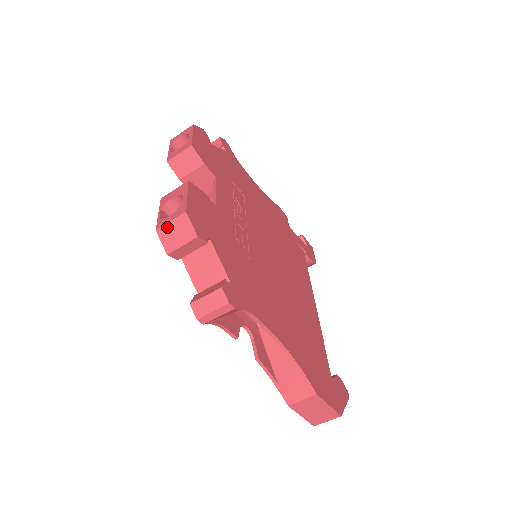
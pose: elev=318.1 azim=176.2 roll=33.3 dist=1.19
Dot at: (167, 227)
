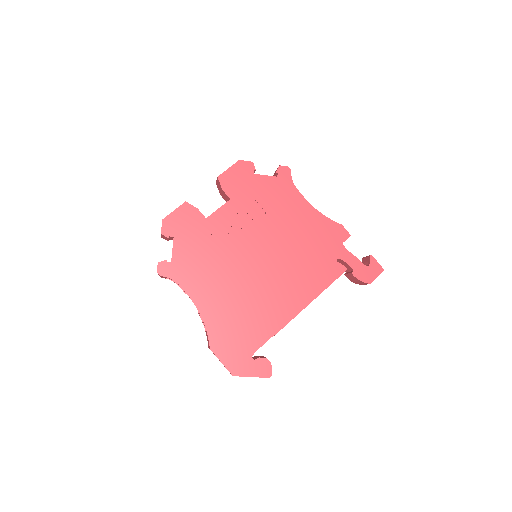
Dot at: occluded
